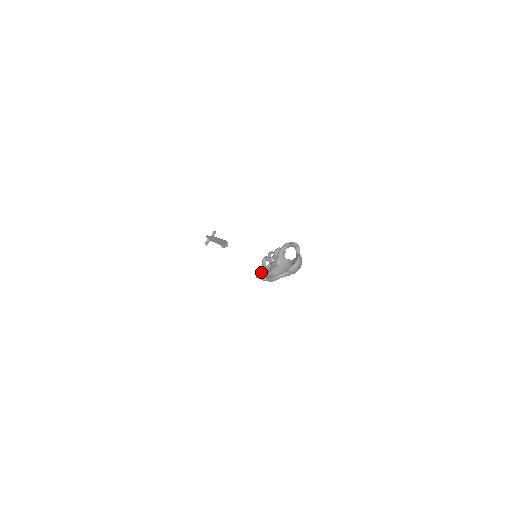
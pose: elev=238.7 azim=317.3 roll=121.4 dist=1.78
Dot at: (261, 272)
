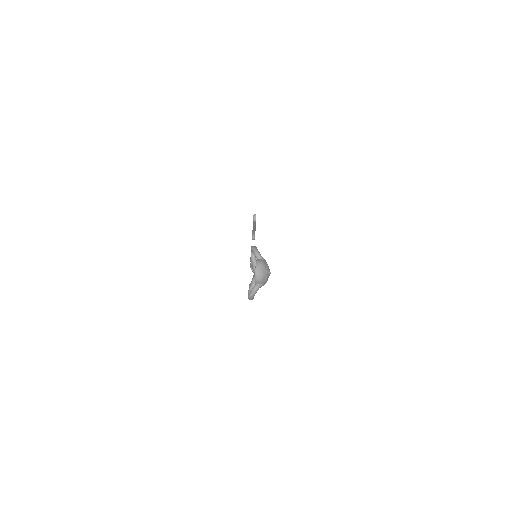
Dot at: occluded
